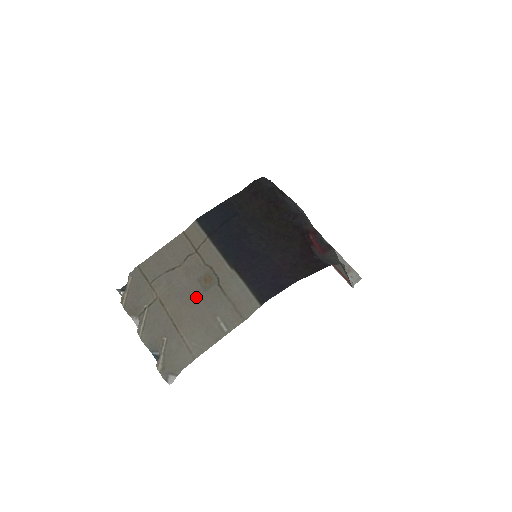
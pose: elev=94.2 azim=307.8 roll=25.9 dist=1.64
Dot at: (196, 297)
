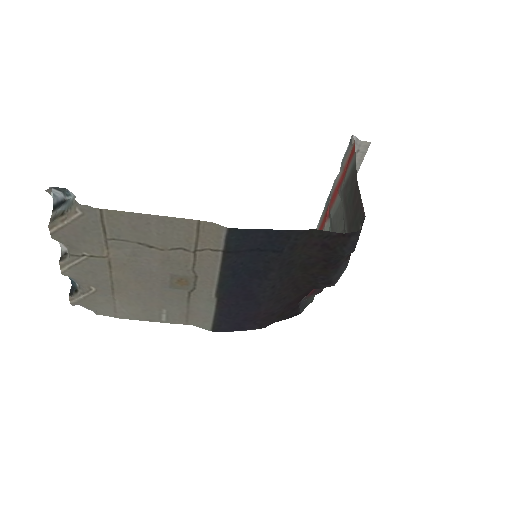
Dot at: (156, 286)
